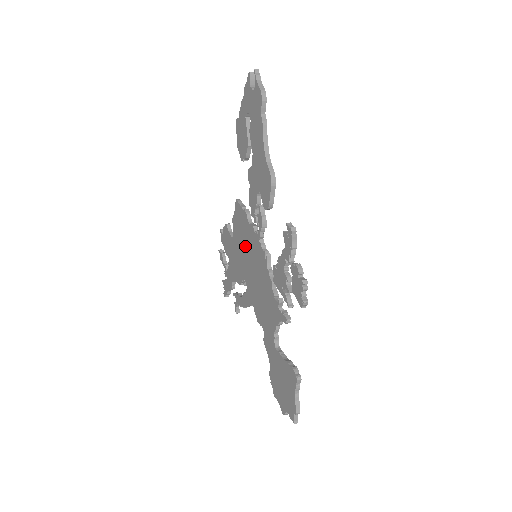
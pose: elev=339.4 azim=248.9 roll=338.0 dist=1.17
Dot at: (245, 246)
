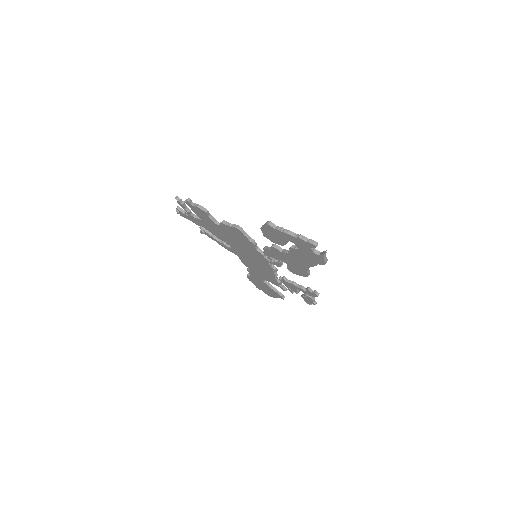
Dot at: (242, 246)
